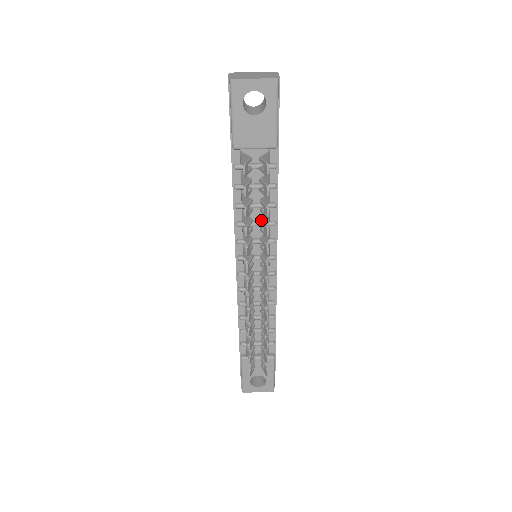
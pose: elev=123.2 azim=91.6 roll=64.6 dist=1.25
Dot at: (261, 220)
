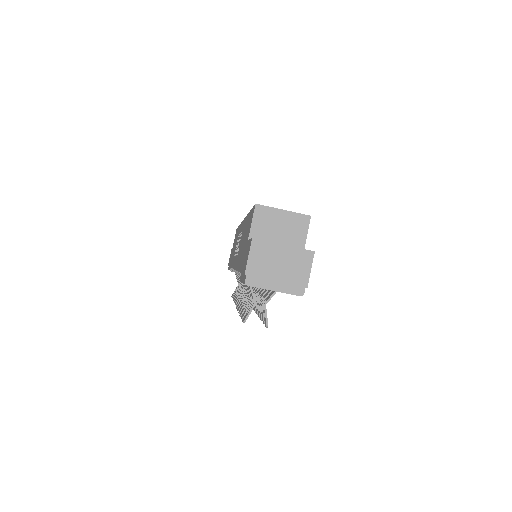
Dot at: occluded
